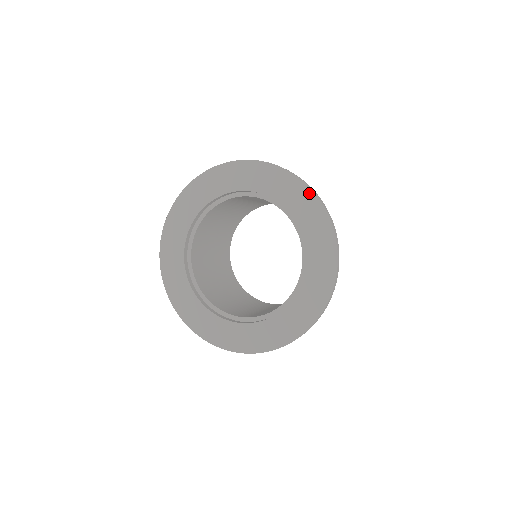
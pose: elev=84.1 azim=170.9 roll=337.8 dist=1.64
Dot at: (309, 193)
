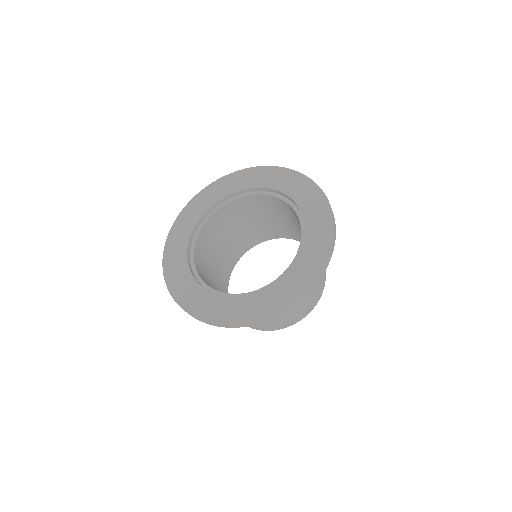
Dot at: (329, 238)
